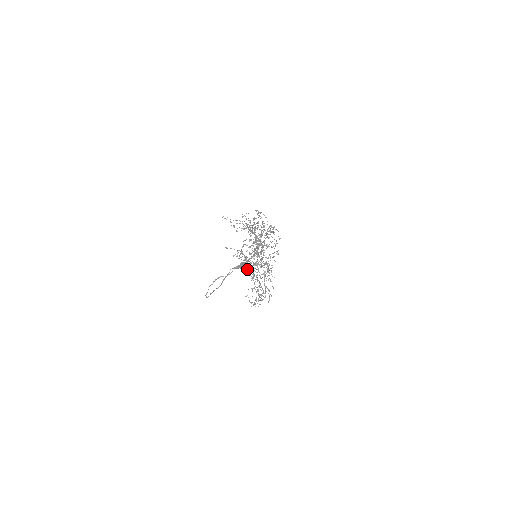
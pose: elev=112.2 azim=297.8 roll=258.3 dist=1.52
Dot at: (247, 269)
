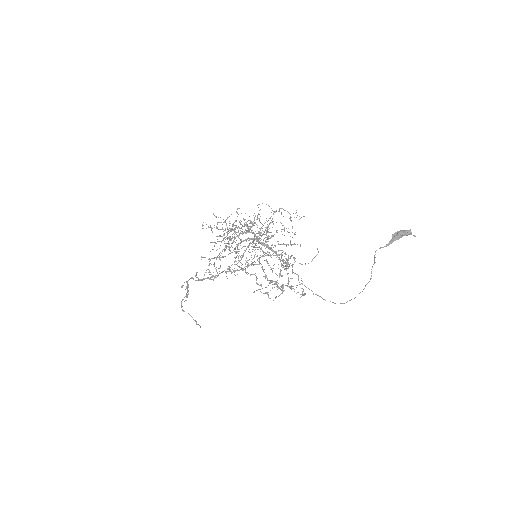
Dot at: (410, 234)
